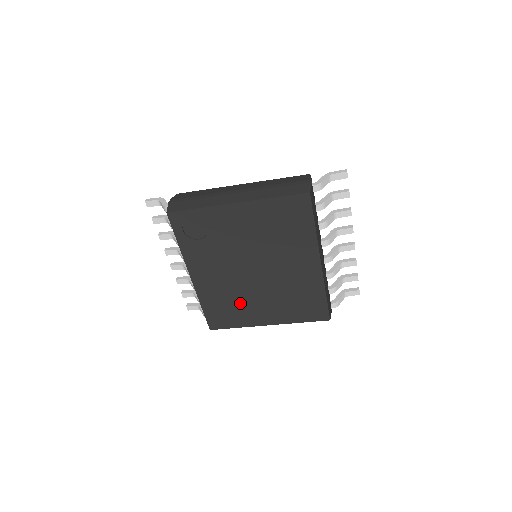
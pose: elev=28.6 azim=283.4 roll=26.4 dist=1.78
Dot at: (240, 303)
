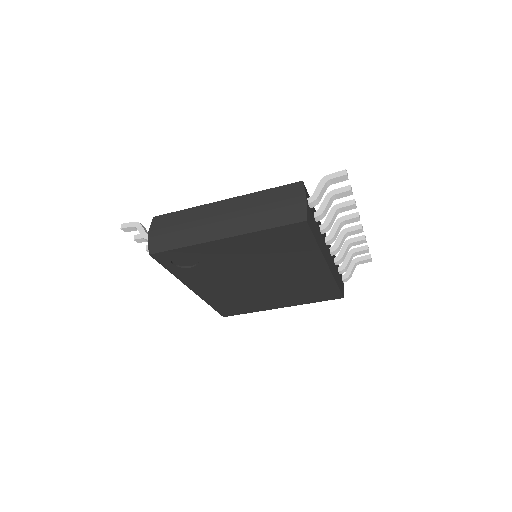
Dot at: (249, 299)
